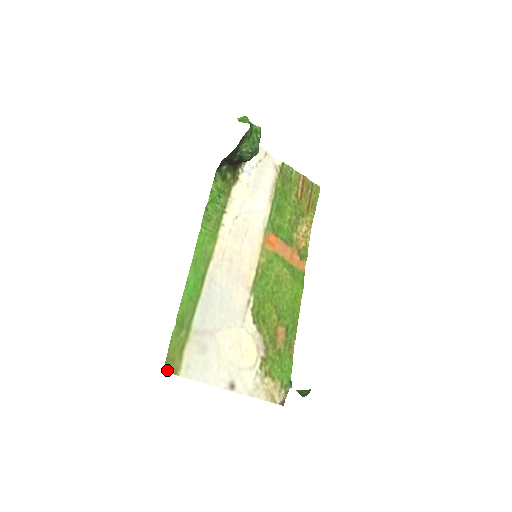
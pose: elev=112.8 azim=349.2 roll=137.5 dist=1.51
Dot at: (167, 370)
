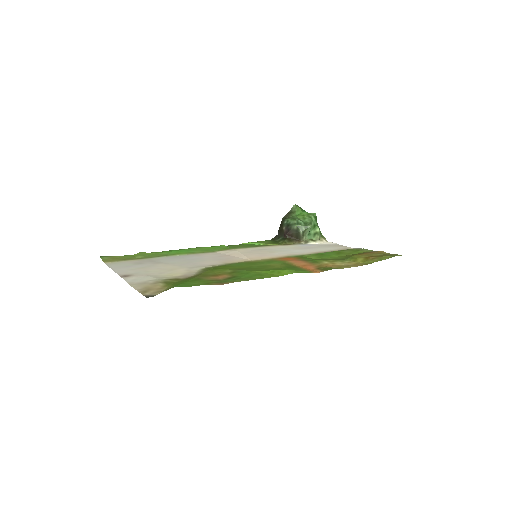
Dot at: (103, 258)
